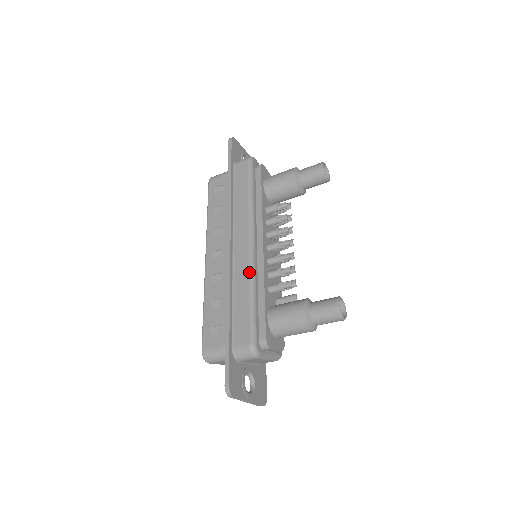
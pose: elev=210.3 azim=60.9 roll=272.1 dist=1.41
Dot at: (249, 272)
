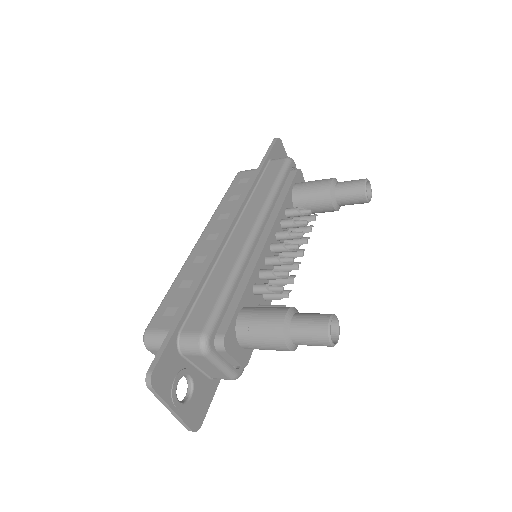
Dot at: (238, 258)
